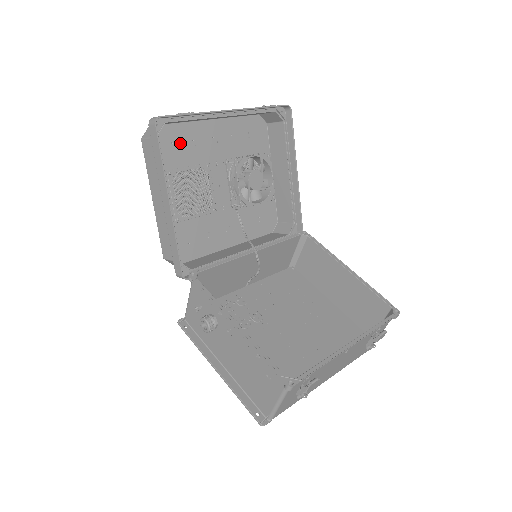
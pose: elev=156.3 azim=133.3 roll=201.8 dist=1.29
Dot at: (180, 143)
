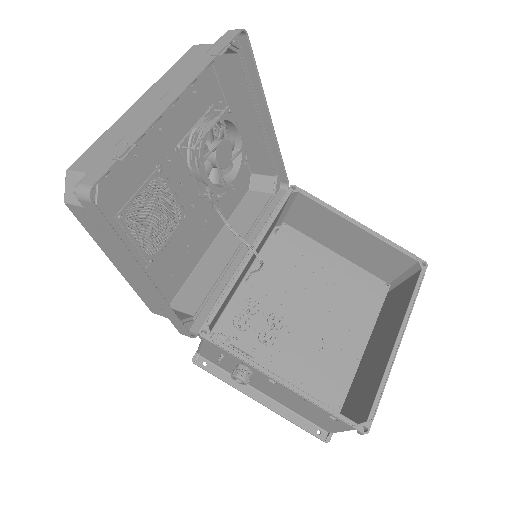
Dot at: (115, 167)
